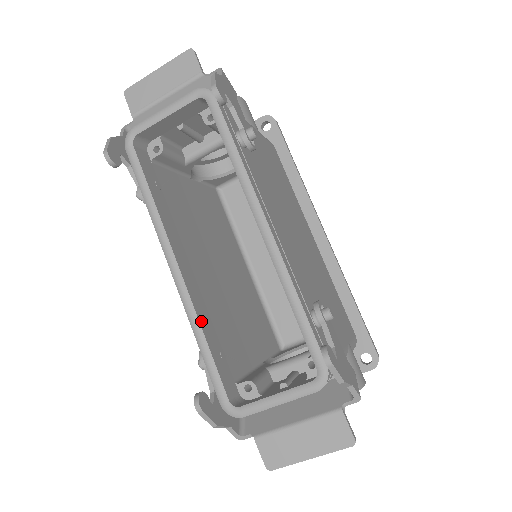
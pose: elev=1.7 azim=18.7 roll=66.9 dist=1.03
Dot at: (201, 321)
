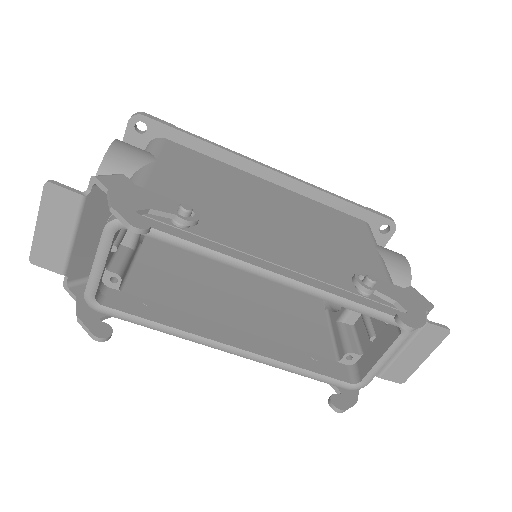
Dot at: (285, 360)
